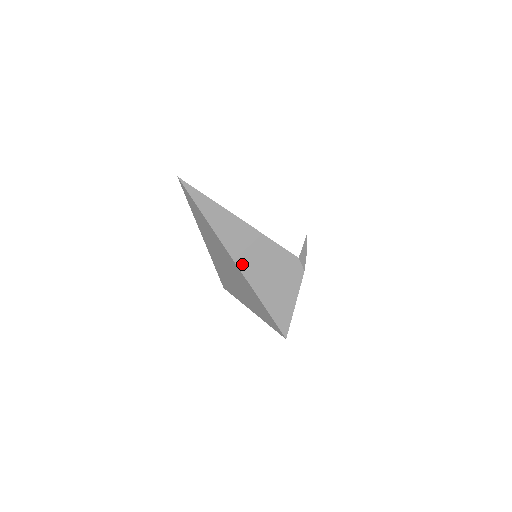
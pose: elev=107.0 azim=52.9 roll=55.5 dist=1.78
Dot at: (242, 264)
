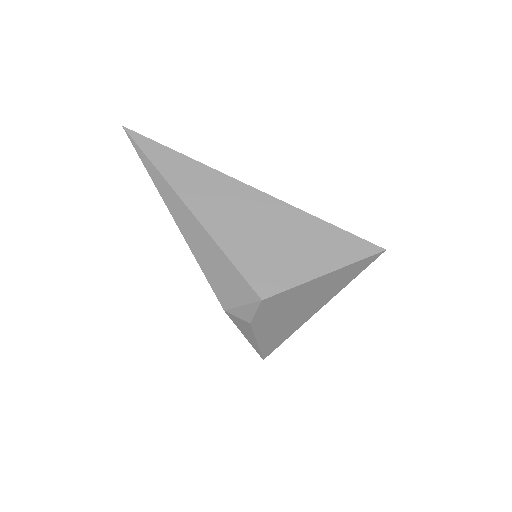
Dot at: occluded
